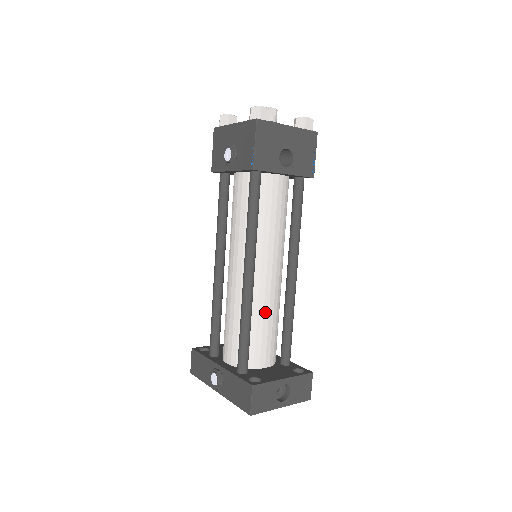
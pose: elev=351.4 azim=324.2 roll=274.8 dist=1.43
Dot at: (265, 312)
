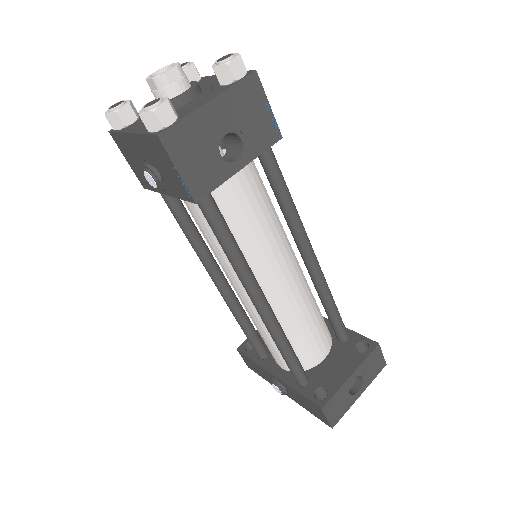
Dot at: (298, 317)
